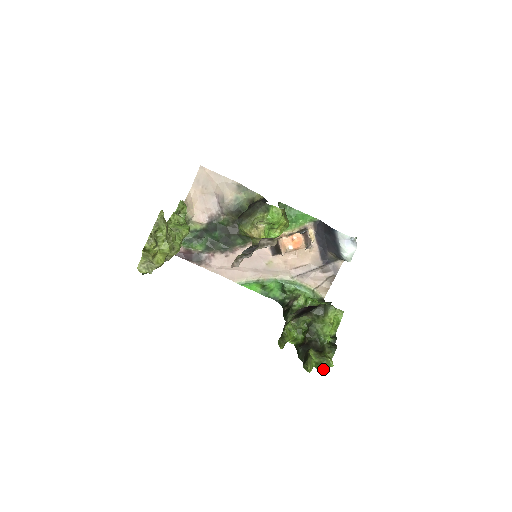
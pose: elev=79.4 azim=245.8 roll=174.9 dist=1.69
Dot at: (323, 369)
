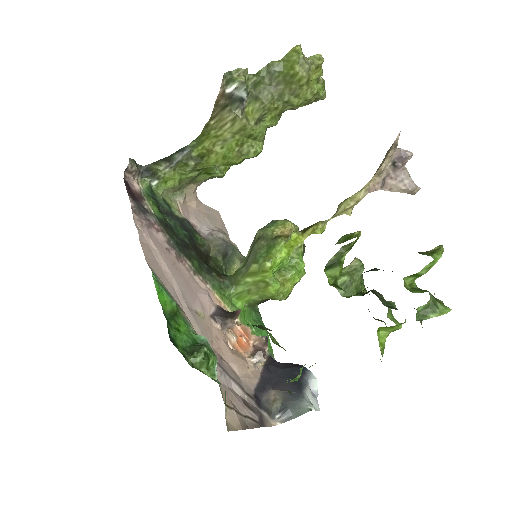
Dot at: occluded
